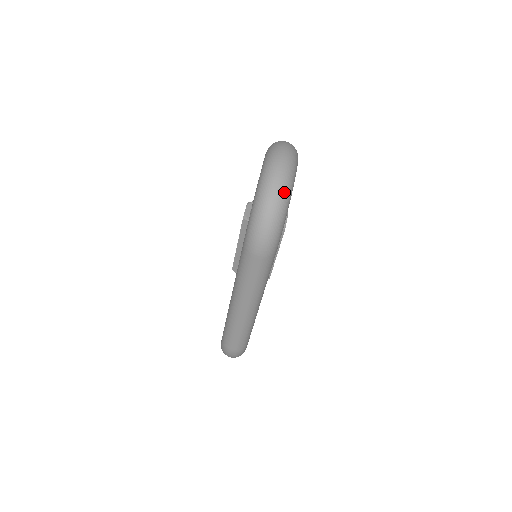
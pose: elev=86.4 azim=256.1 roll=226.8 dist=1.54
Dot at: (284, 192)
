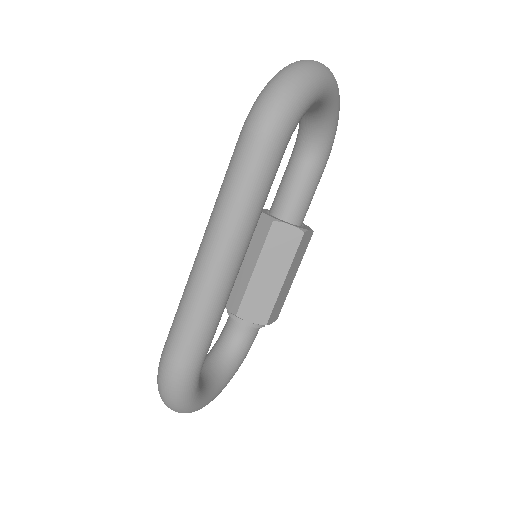
Dot at: (311, 71)
